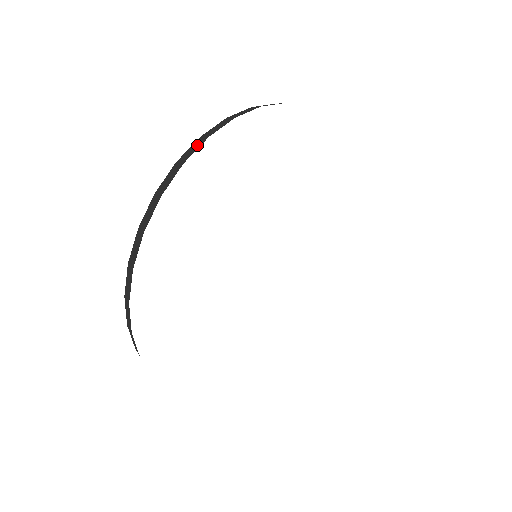
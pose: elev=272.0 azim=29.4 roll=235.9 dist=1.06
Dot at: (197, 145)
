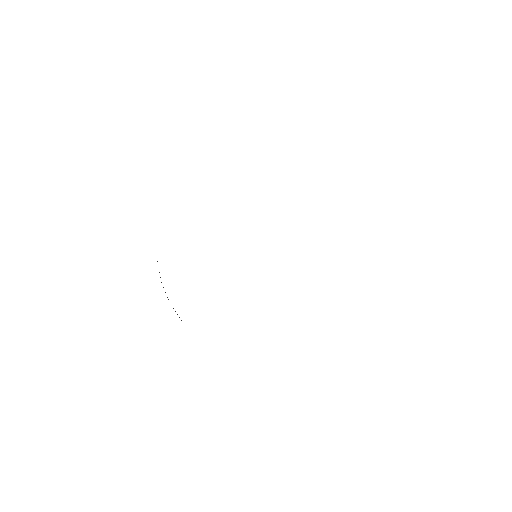
Dot at: occluded
